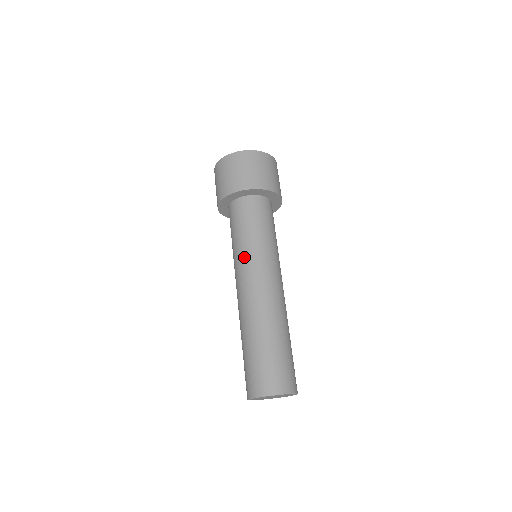
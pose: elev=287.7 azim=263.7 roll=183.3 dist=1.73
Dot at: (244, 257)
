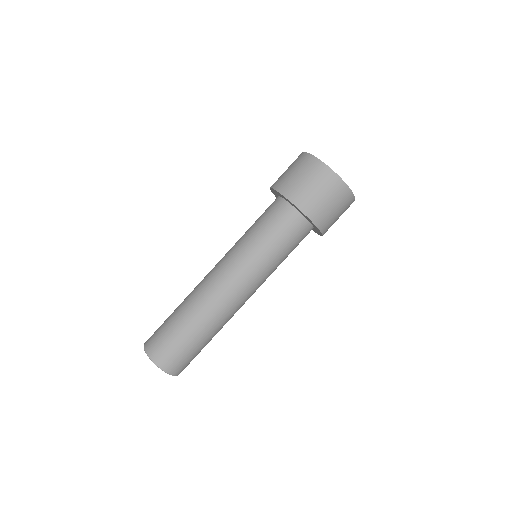
Dot at: (239, 252)
